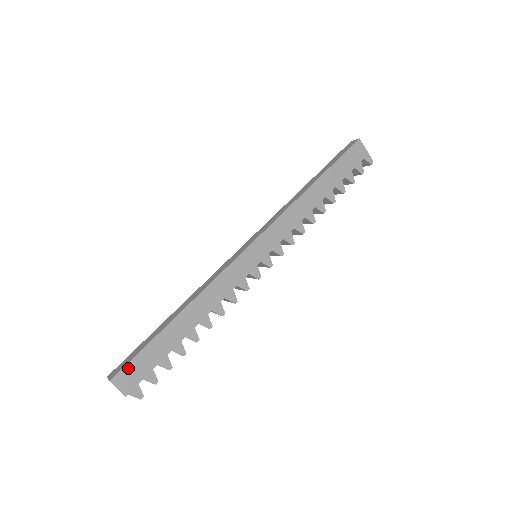
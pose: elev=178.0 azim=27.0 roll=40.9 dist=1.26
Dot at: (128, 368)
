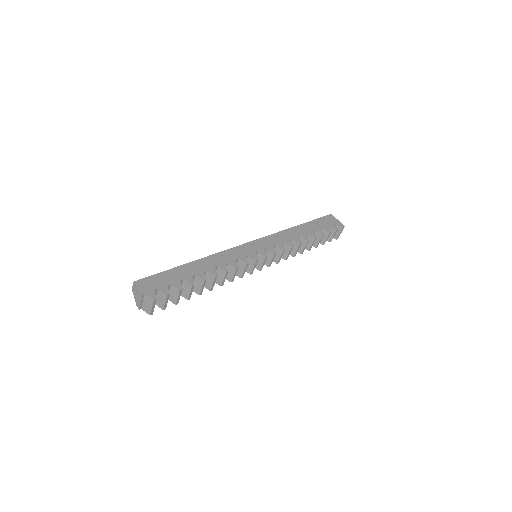
Dot at: (149, 279)
